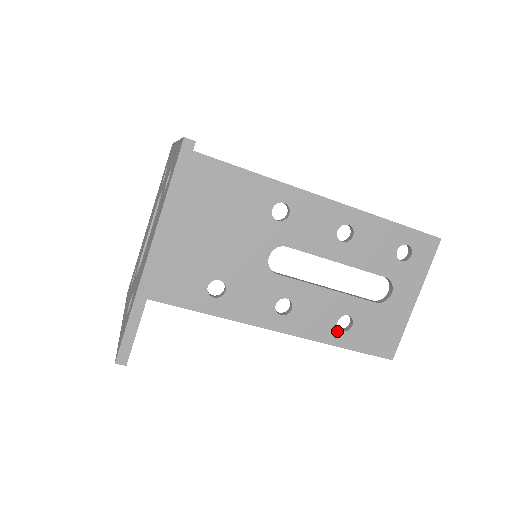
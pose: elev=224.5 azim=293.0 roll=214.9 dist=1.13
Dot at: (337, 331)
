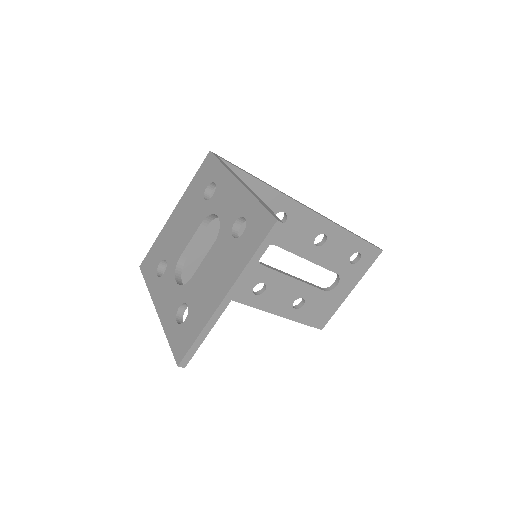
Dot at: (291, 308)
